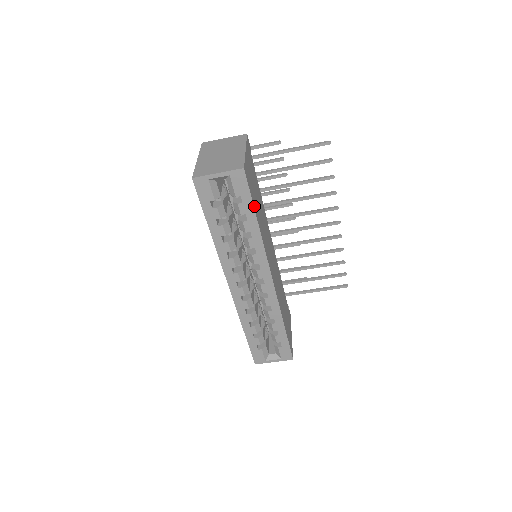
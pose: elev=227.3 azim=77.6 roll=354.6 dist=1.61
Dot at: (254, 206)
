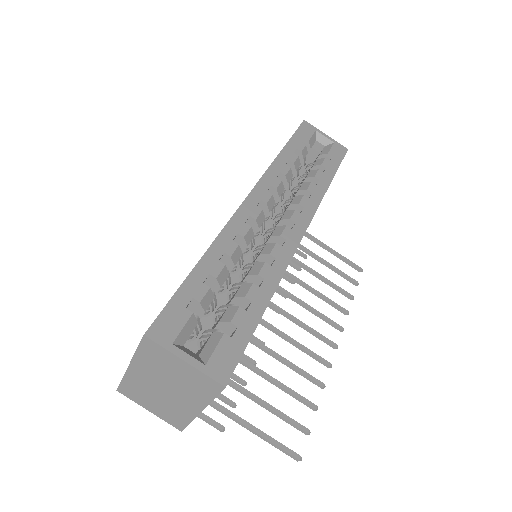
Dot at: occluded
